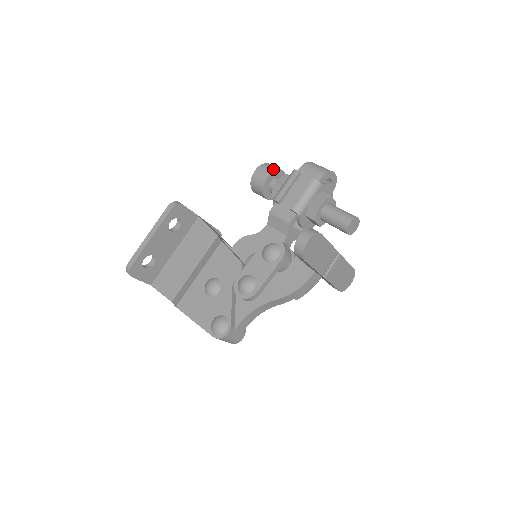
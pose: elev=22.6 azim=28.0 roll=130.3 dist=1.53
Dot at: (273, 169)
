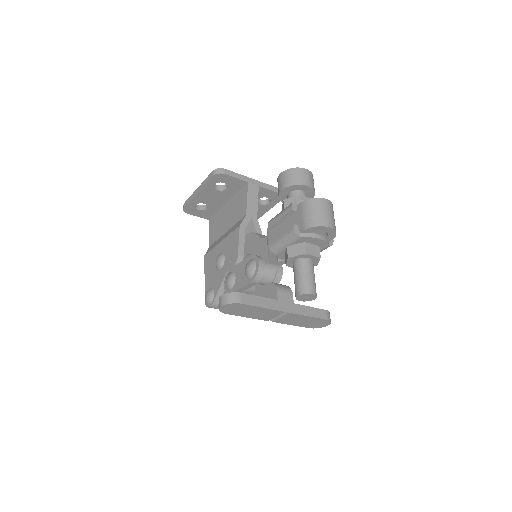
Dot at: (292, 182)
